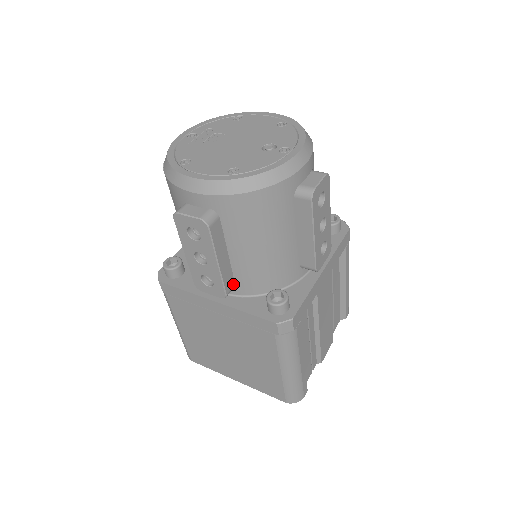
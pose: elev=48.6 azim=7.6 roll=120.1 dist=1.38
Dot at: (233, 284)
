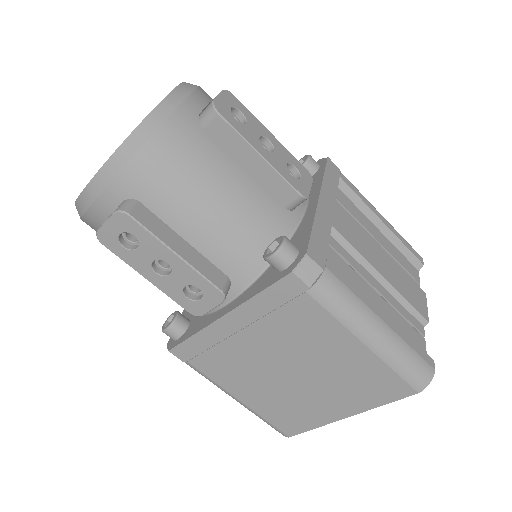
Dot at: (224, 277)
